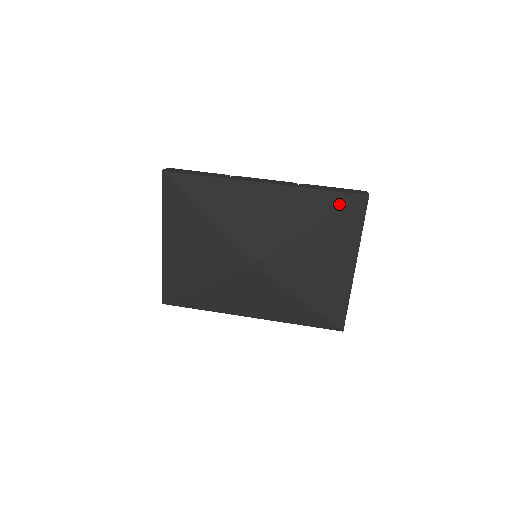
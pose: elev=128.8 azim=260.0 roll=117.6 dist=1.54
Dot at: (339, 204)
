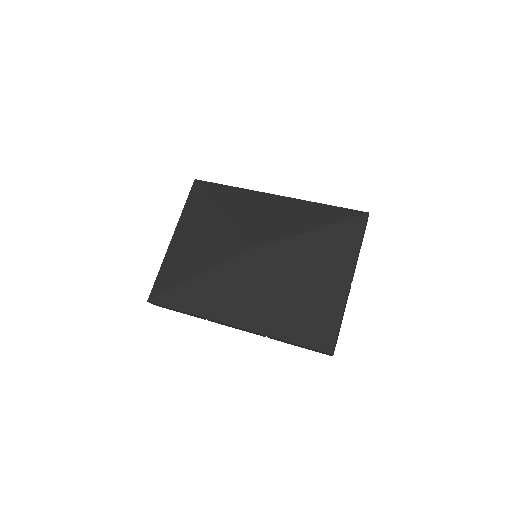
Dot at: (341, 215)
